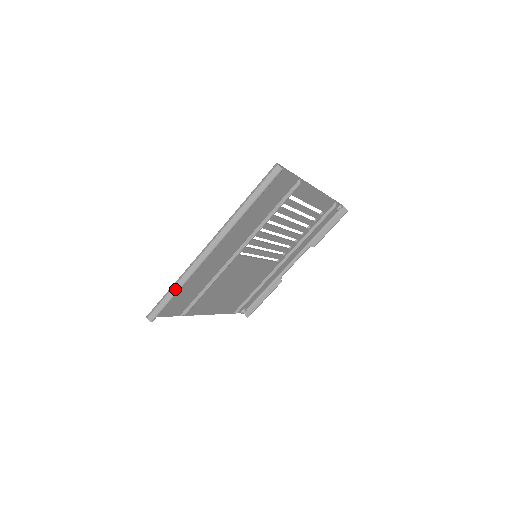
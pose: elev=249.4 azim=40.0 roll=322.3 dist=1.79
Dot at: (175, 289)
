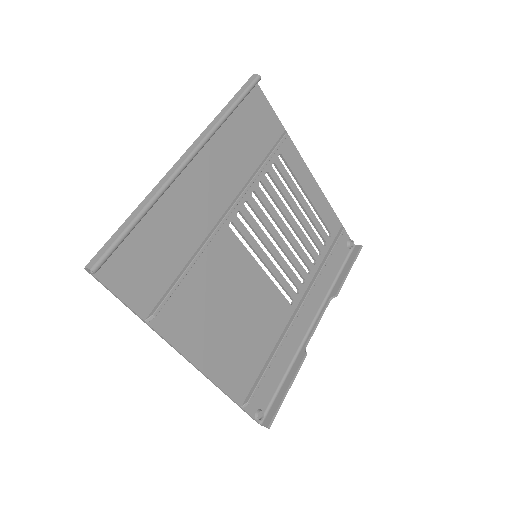
Dot at: (135, 214)
